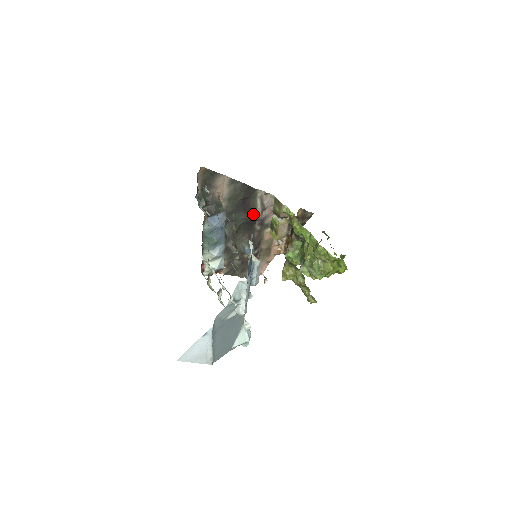
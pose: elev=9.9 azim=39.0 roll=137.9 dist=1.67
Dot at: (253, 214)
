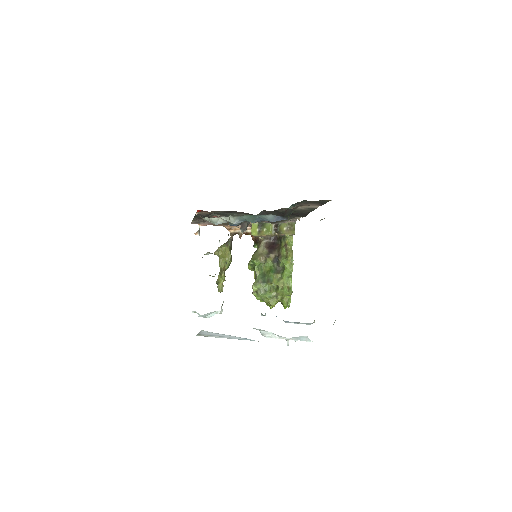
Dot at: (277, 221)
